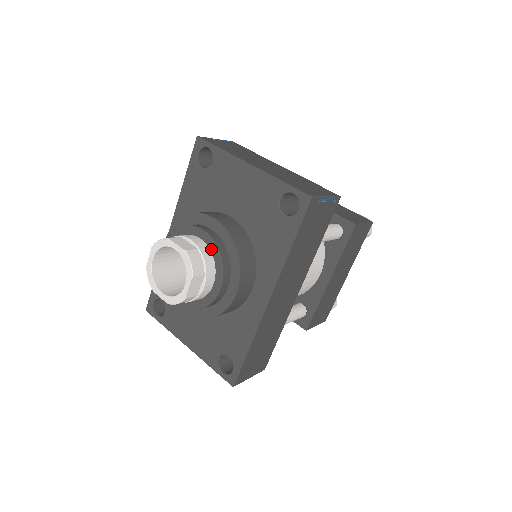
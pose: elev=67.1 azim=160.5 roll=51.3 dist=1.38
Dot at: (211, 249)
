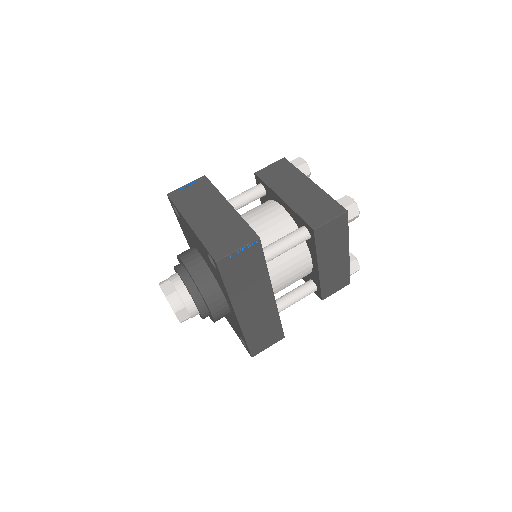
Dot at: (186, 288)
